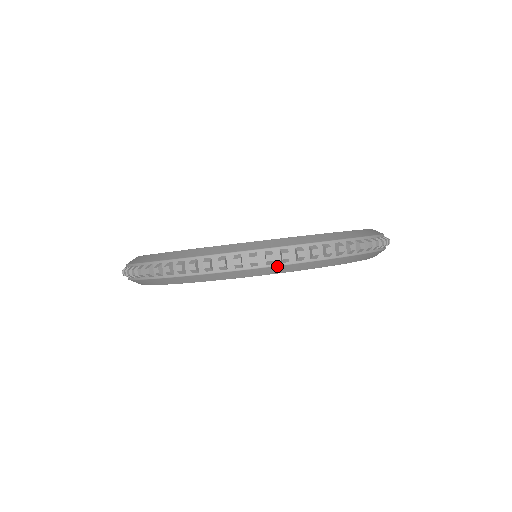
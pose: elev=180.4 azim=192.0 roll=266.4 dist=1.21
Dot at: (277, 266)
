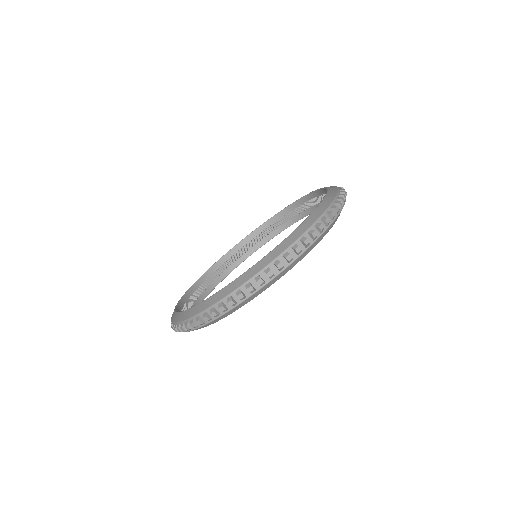
Dot at: (269, 282)
